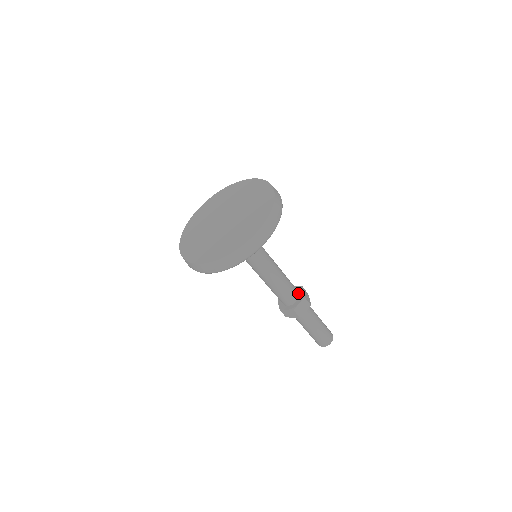
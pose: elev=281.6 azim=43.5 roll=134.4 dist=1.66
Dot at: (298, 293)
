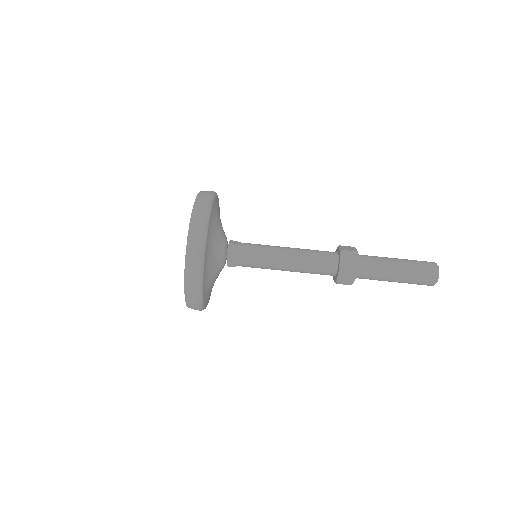
Dot at: (335, 253)
